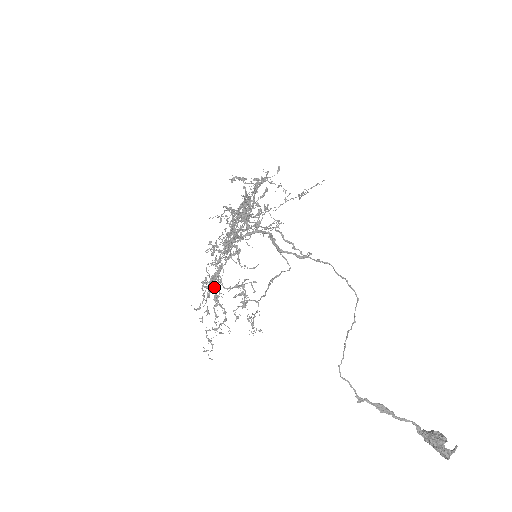
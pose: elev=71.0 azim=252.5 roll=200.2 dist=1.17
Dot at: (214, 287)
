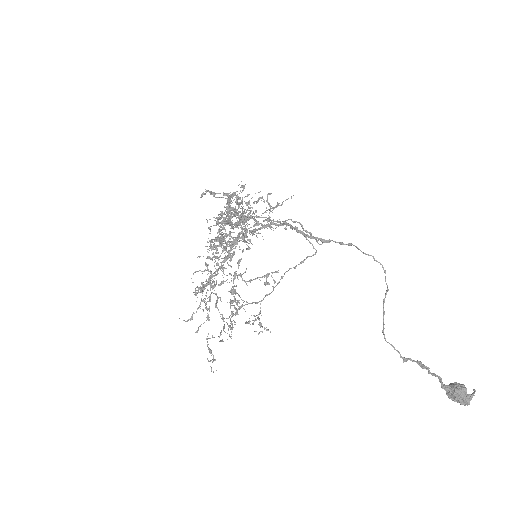
Dot at: (233, 281)
